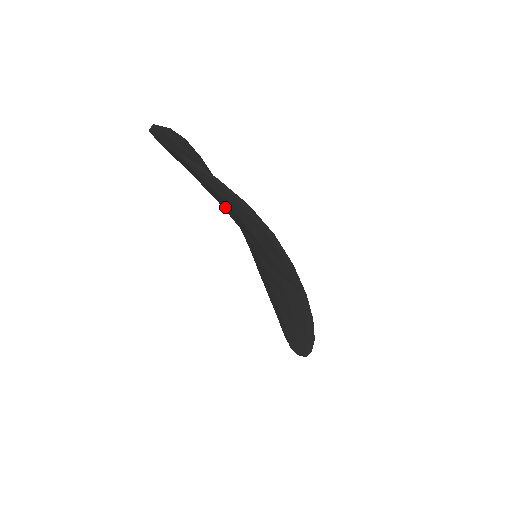
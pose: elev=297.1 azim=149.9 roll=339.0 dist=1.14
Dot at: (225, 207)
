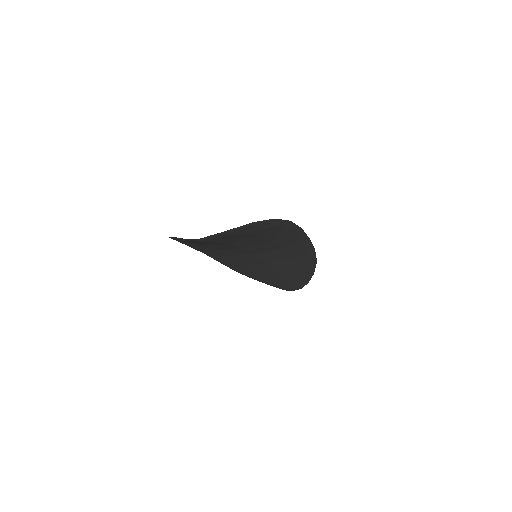
Dot at: (241, 242)
